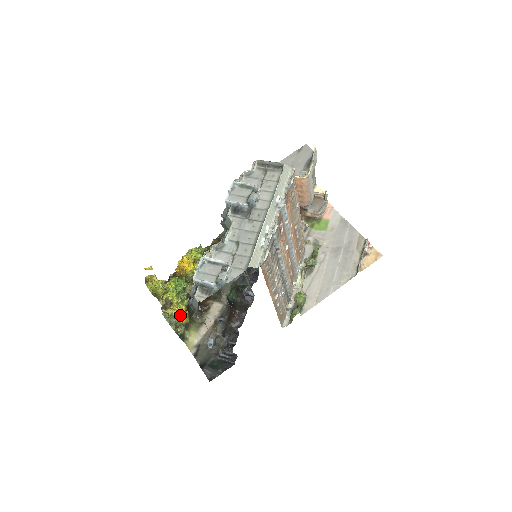
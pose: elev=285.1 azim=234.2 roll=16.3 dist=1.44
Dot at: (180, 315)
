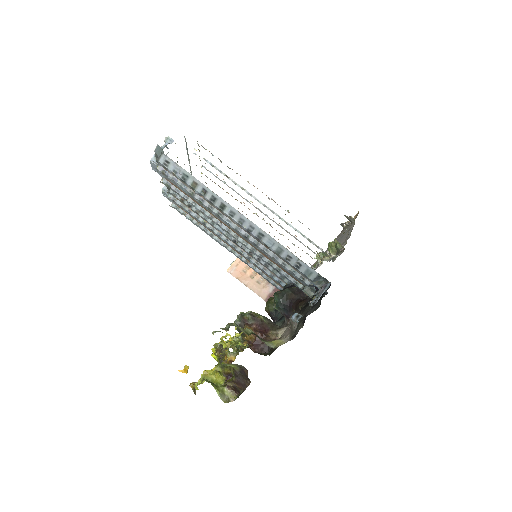
Dot at: (236, 327)
